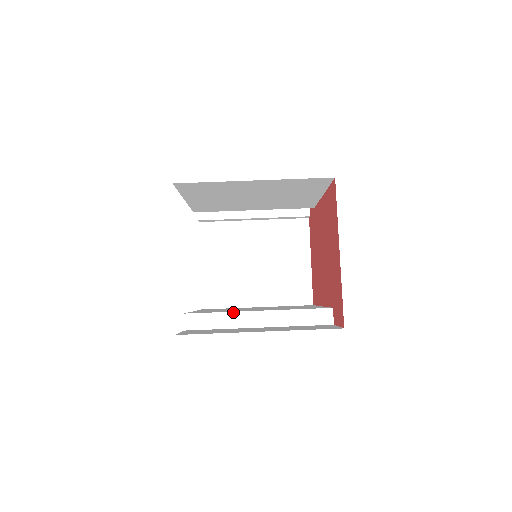
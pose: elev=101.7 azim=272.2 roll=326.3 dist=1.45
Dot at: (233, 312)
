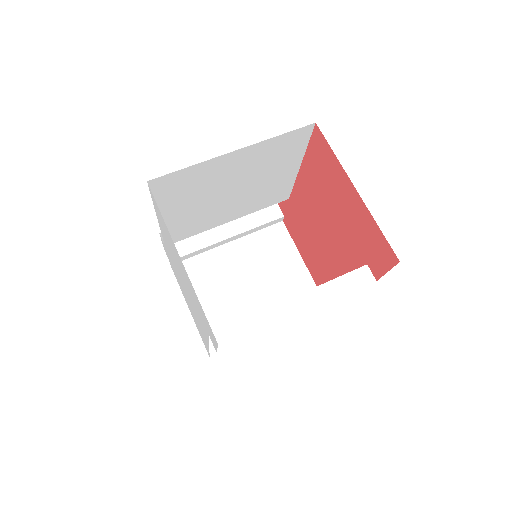
Dot at: (264, 310)
